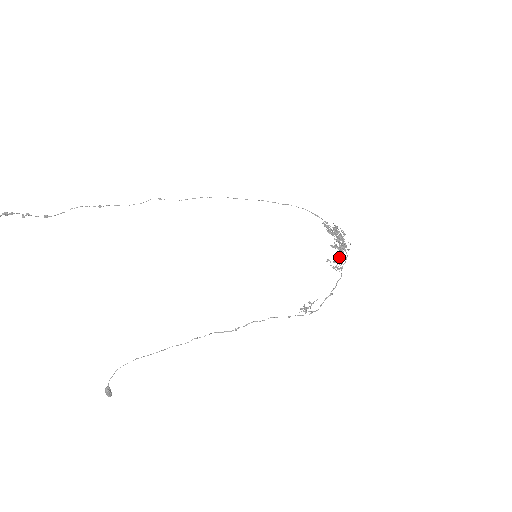
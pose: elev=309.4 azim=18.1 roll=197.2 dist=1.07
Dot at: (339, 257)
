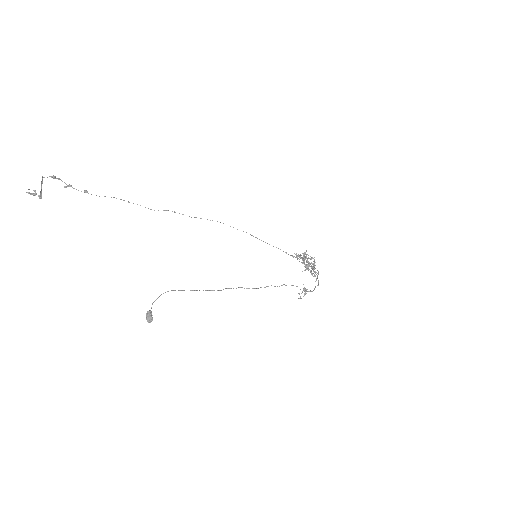
Dot at: (313, 270)
